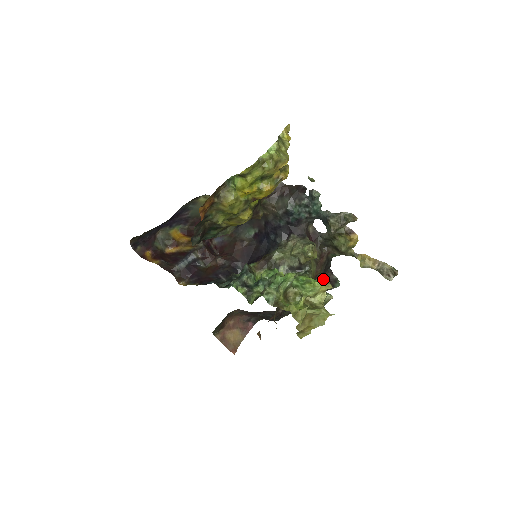
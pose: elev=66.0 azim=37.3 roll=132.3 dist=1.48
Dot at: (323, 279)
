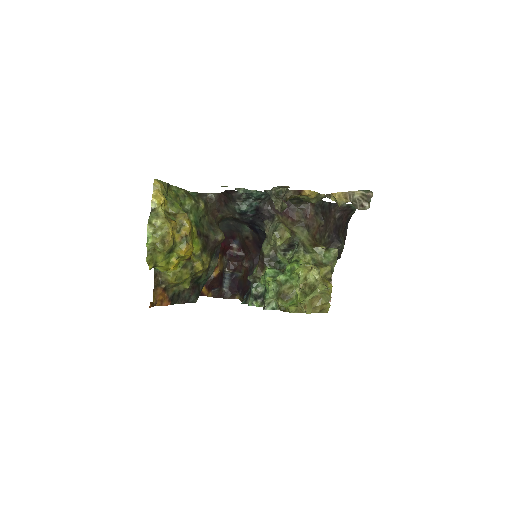
Dot at: (336, 215)
